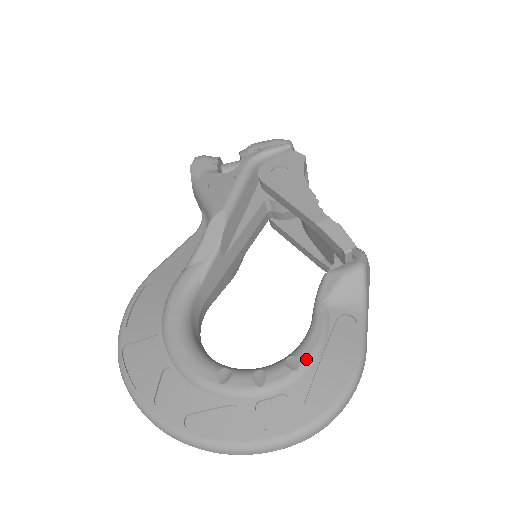
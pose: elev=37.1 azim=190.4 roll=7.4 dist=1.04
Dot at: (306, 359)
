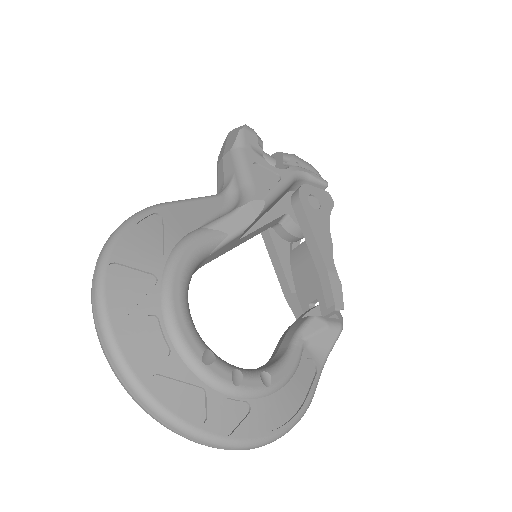
Dot at: (278, 382)
